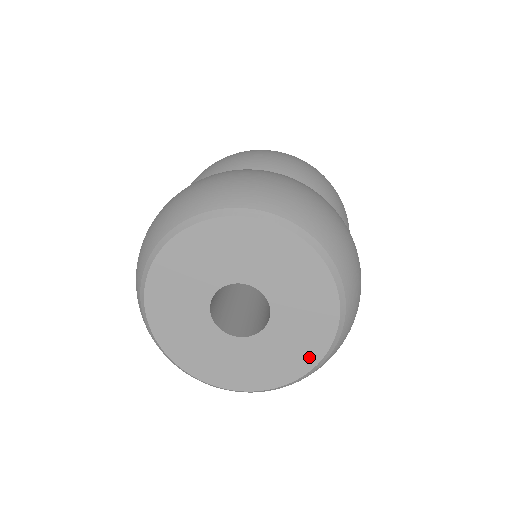
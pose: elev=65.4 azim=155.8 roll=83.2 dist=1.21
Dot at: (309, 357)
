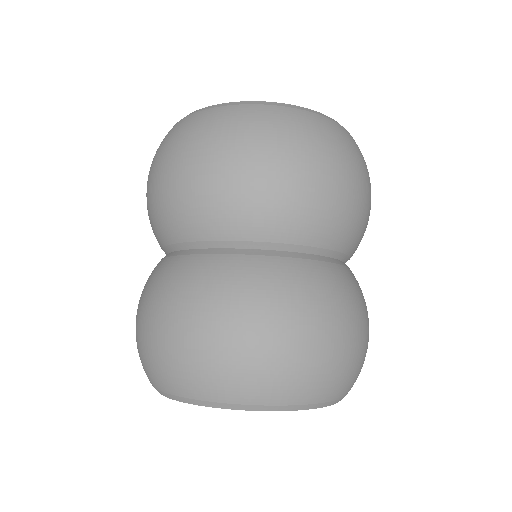
Dot at: occluded
